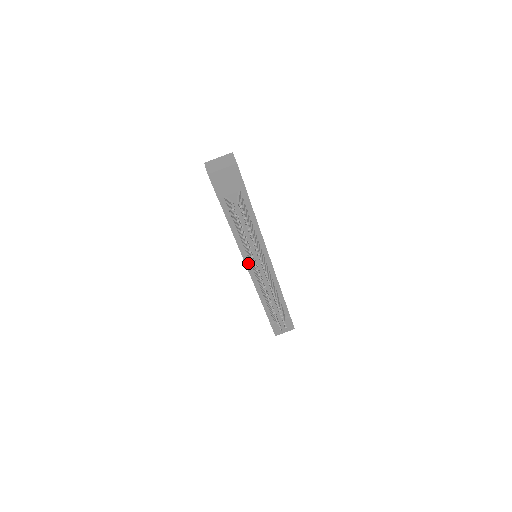
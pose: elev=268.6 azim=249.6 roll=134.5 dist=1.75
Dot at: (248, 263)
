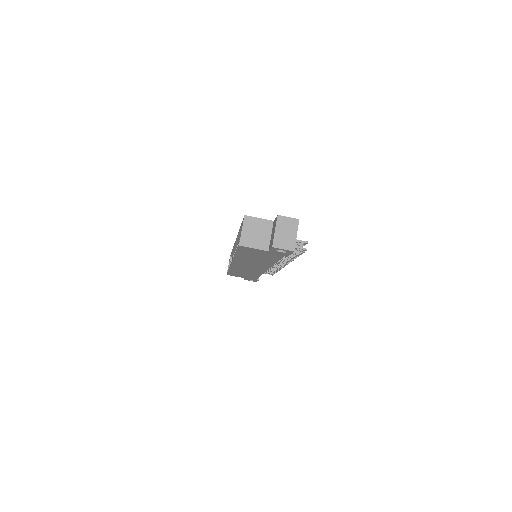
Dot at: occluded
